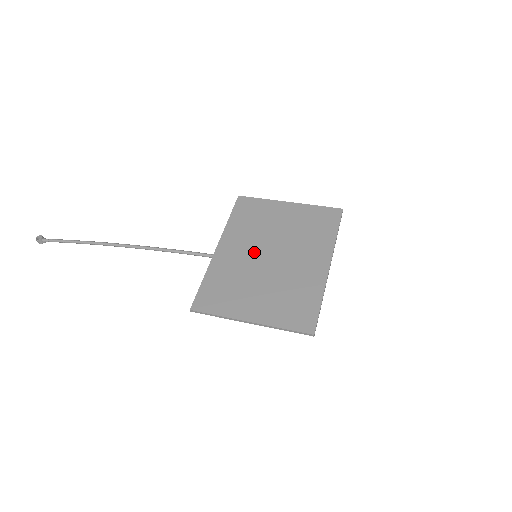
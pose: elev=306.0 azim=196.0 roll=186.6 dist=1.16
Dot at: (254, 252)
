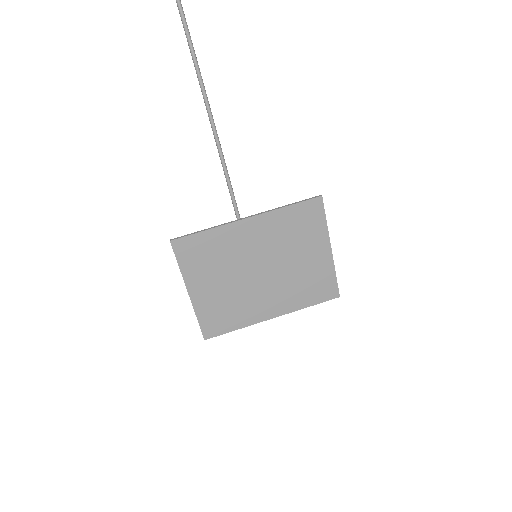
Dot at: (258, 255)
